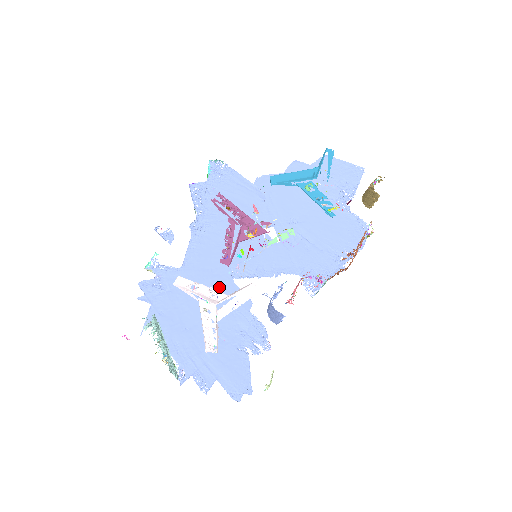
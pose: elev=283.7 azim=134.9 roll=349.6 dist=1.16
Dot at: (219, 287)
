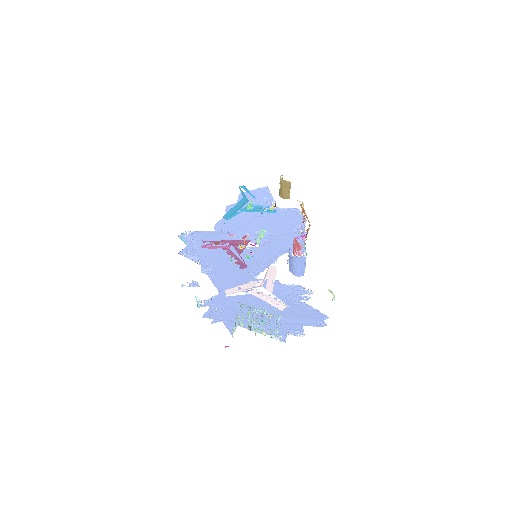
Dot at: occluded
